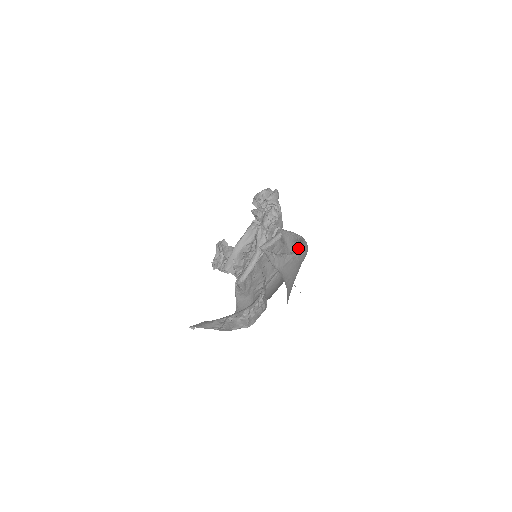
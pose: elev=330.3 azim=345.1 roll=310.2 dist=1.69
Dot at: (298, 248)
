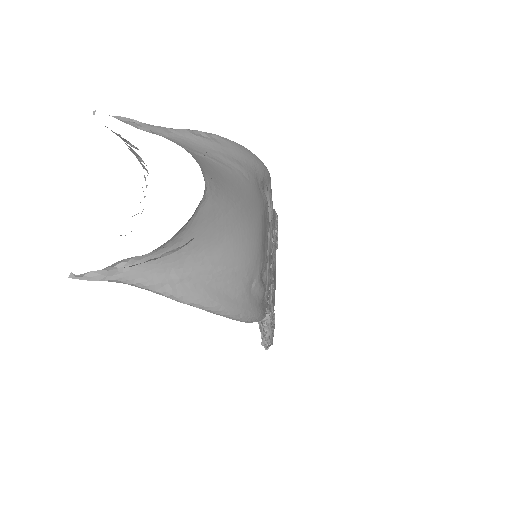
Dot at: occluded
